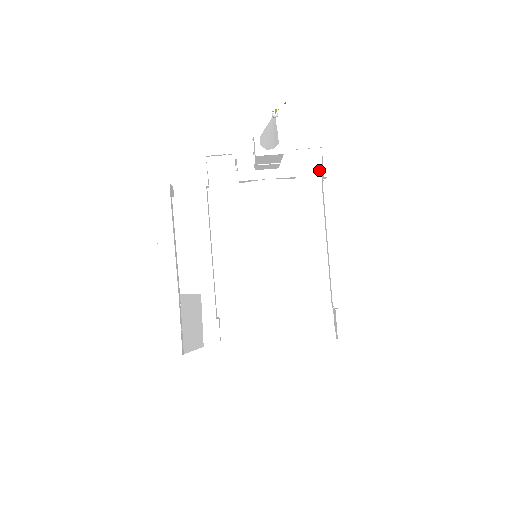
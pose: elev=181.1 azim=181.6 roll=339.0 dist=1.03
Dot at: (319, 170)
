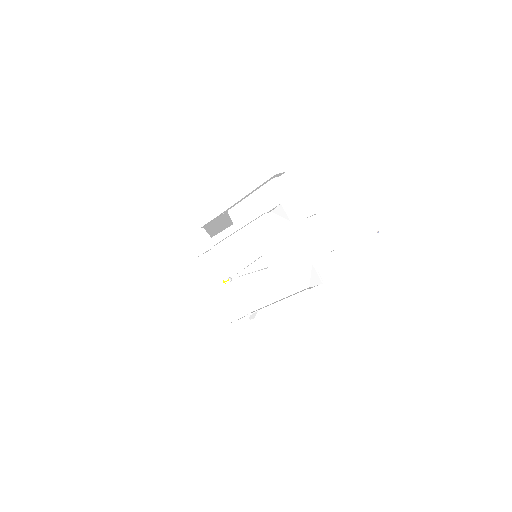
Dot at: (313, 284)
